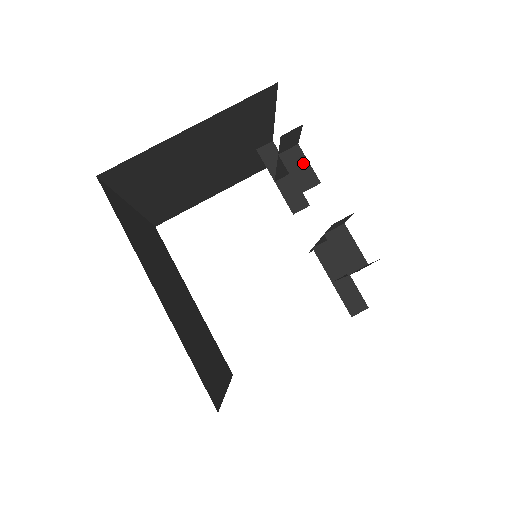
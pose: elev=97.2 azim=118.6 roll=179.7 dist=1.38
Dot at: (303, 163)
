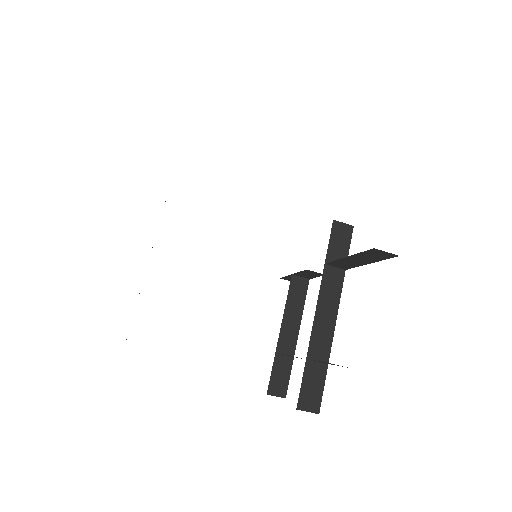
Dot at: occluded
